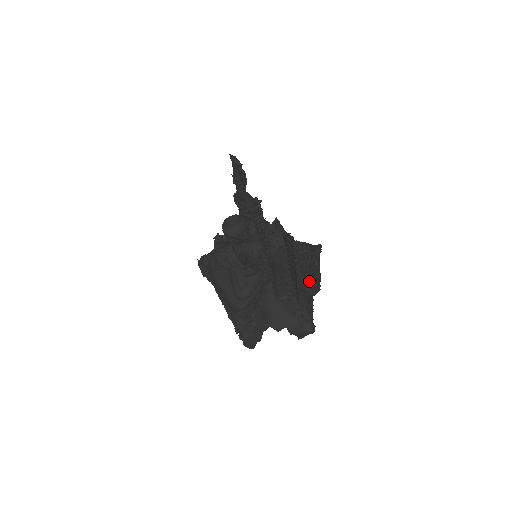
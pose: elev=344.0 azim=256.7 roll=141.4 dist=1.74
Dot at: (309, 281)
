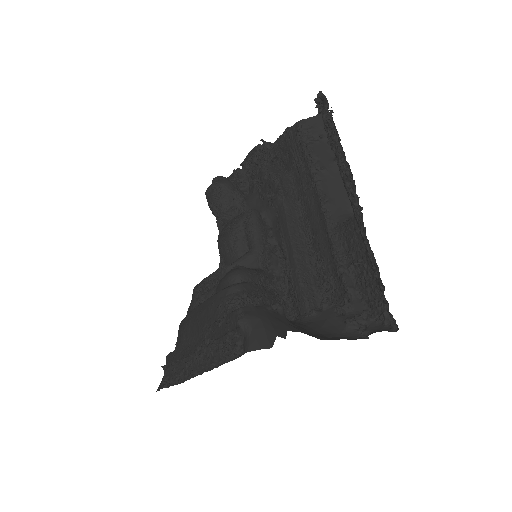
Dot at: (332, 142)
